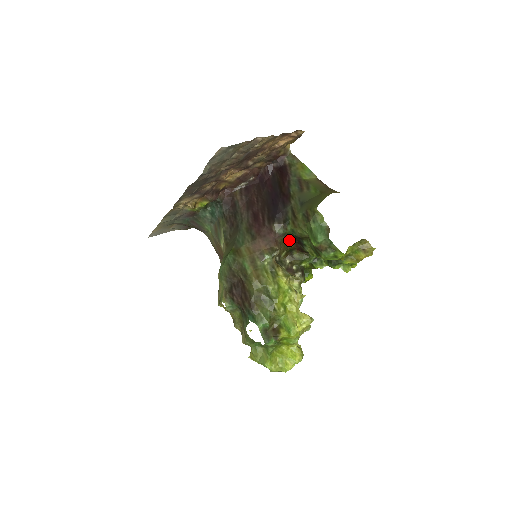
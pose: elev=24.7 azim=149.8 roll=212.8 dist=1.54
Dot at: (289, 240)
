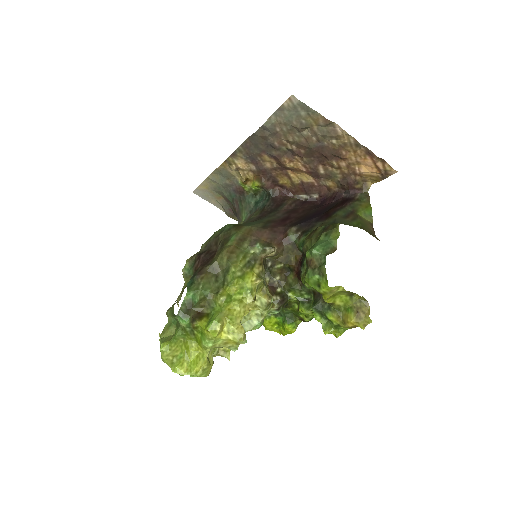
Dot at: (295, 255)
